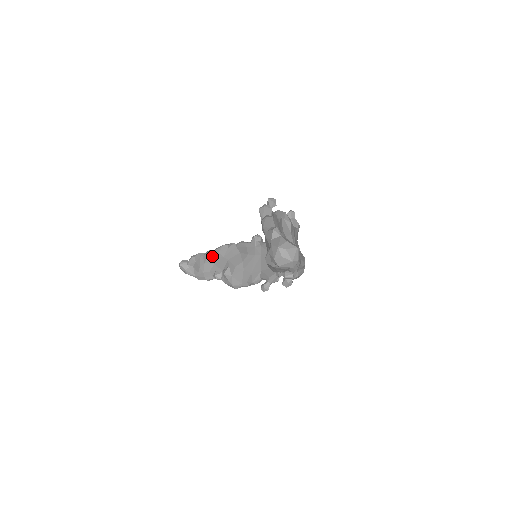
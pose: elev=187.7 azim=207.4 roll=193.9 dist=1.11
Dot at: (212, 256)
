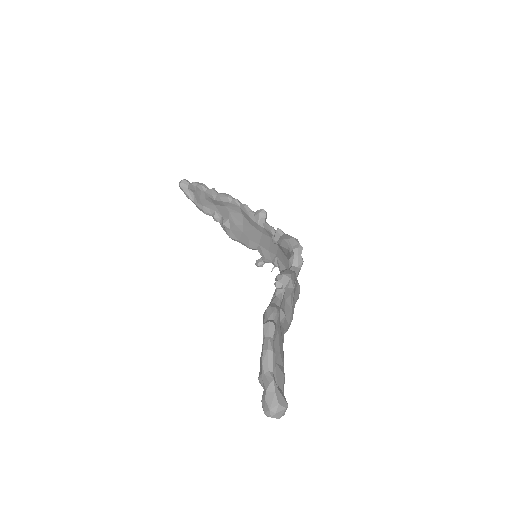
Dot at: (214, 200)
